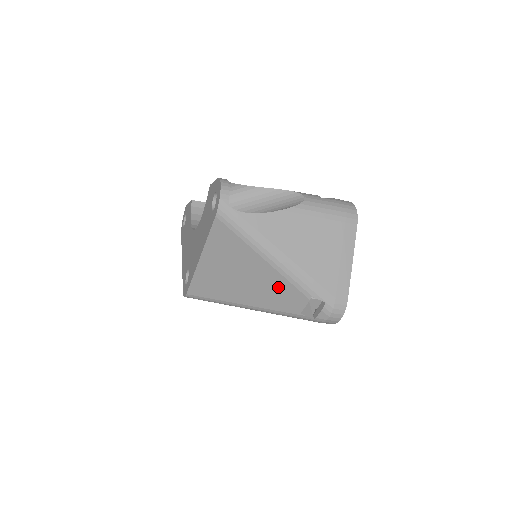
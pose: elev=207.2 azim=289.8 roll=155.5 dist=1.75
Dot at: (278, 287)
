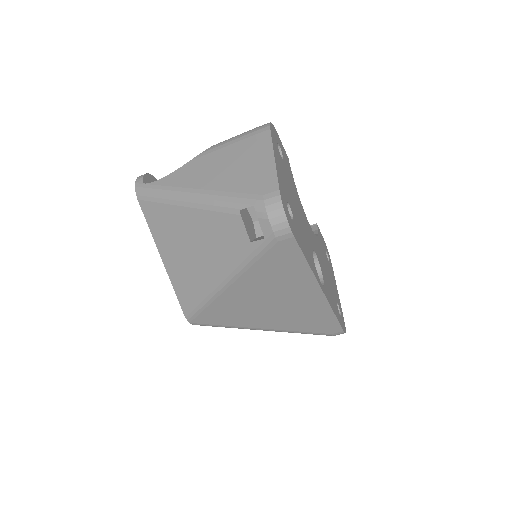
Dot at: (214, 228)
